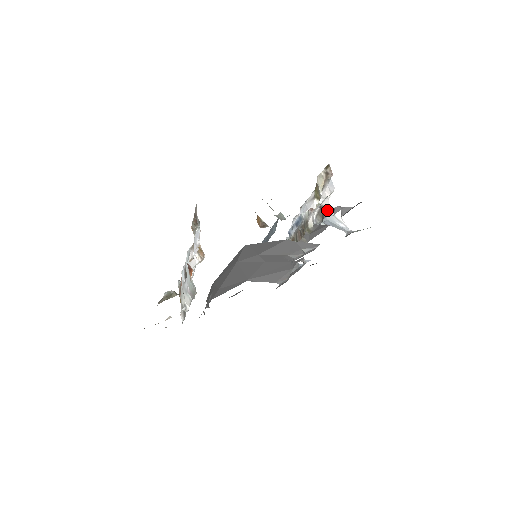
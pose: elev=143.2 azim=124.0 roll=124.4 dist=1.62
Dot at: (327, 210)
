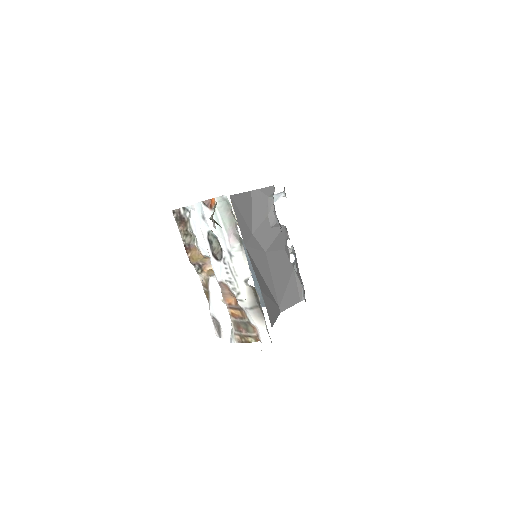
Dot at: occluded
